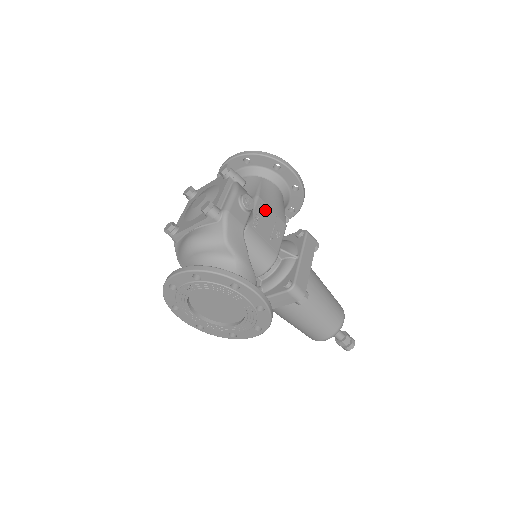
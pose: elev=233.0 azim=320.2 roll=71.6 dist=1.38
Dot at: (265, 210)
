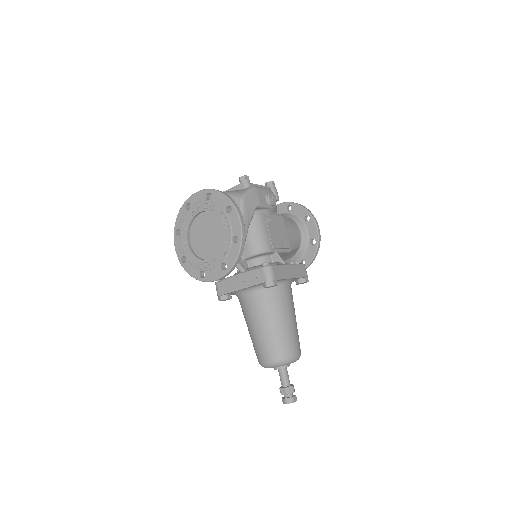
Dot at: (281, 225)
